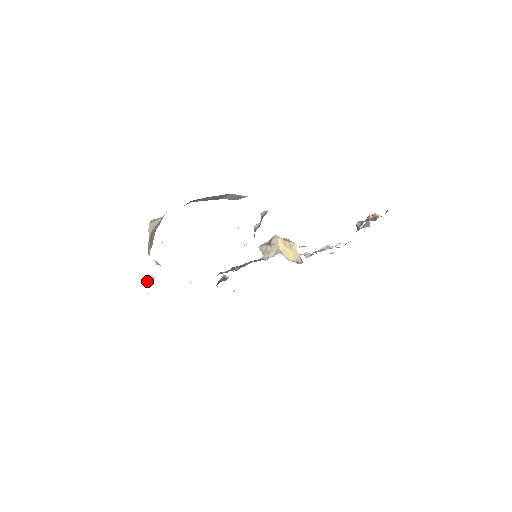
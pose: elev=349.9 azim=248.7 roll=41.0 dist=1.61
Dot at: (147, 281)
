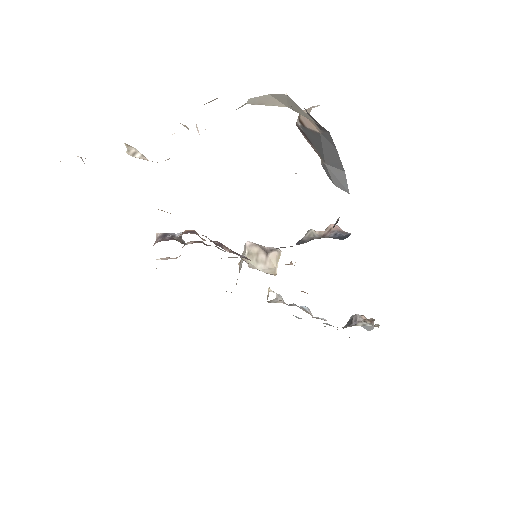
Dot at: (129, 150)
